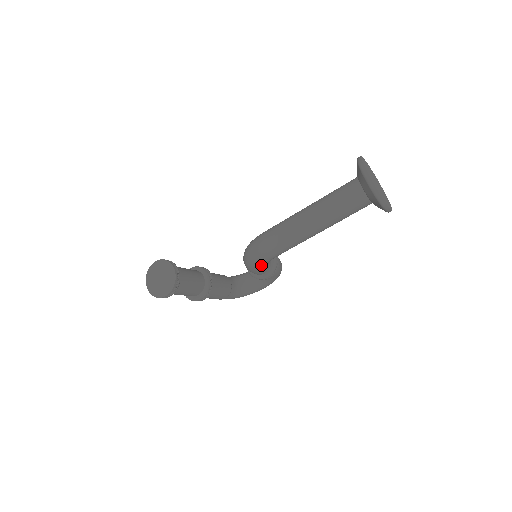
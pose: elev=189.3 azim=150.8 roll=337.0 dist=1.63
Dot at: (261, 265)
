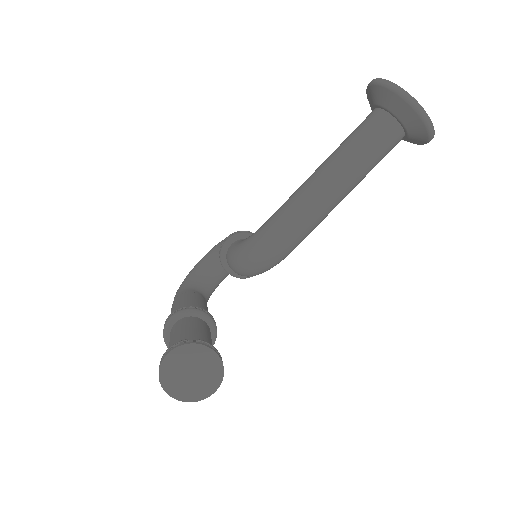
Dot at: occluded
